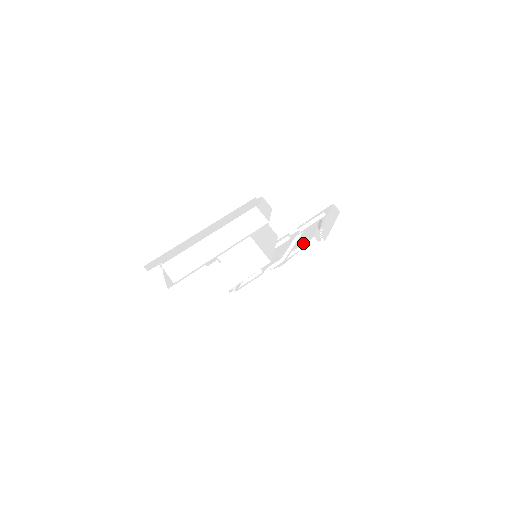
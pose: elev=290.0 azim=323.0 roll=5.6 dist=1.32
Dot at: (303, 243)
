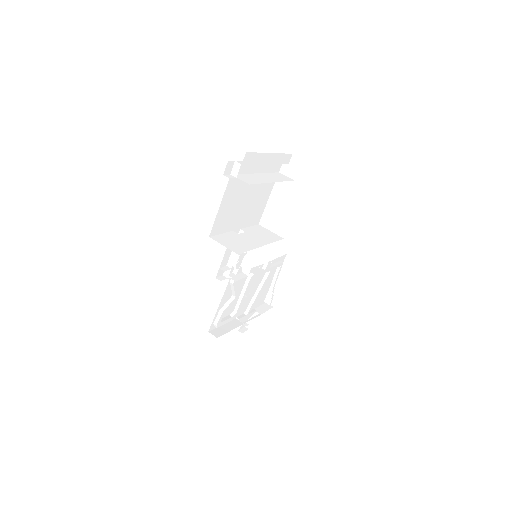
Dot at: (257, 305)
